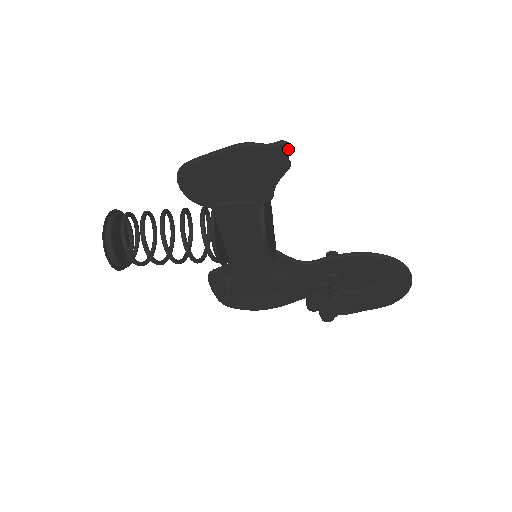
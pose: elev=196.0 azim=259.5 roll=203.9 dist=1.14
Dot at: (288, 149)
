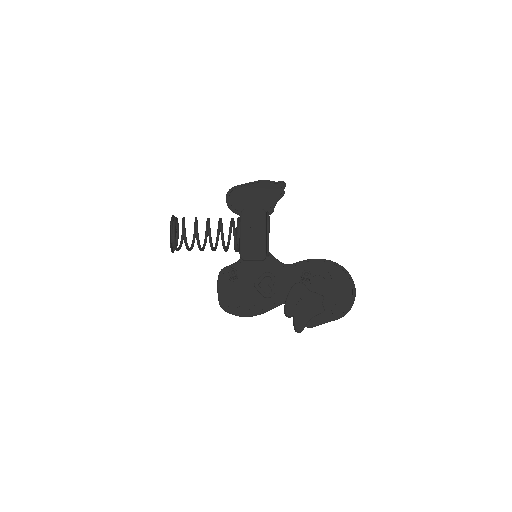
Dot at: (284, 184)
